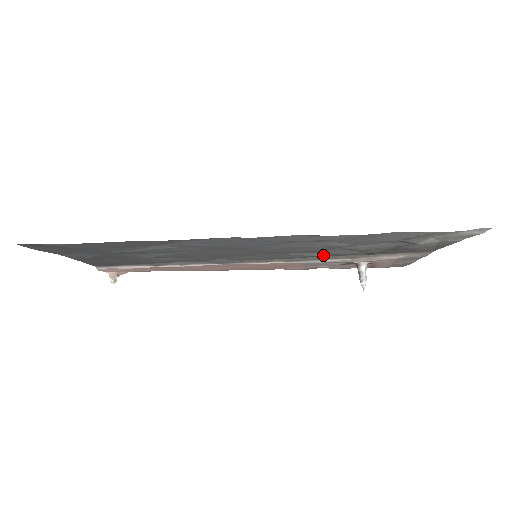
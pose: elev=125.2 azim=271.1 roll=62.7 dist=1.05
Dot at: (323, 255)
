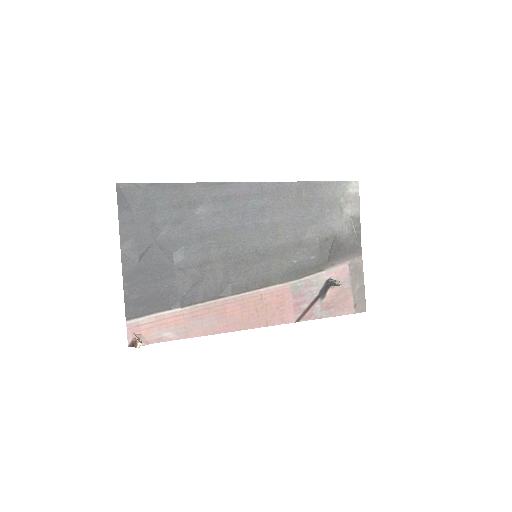
Dot at: (300, 266)
